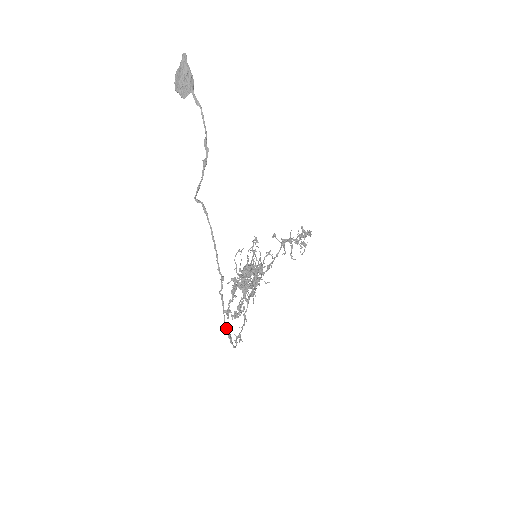
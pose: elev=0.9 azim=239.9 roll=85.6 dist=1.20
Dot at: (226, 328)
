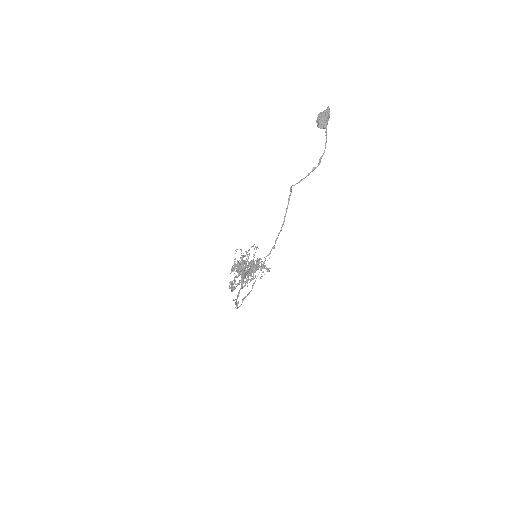
Dot at: occluded
